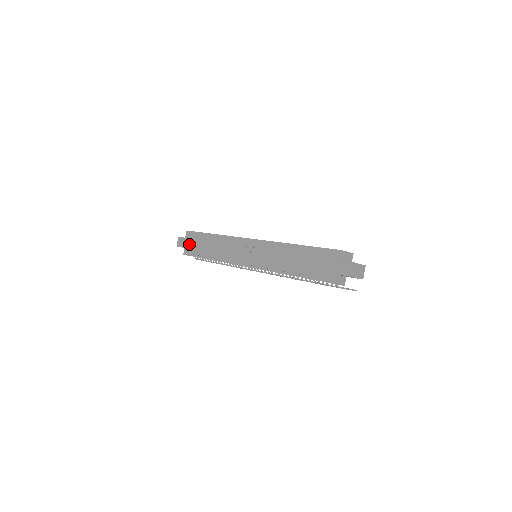
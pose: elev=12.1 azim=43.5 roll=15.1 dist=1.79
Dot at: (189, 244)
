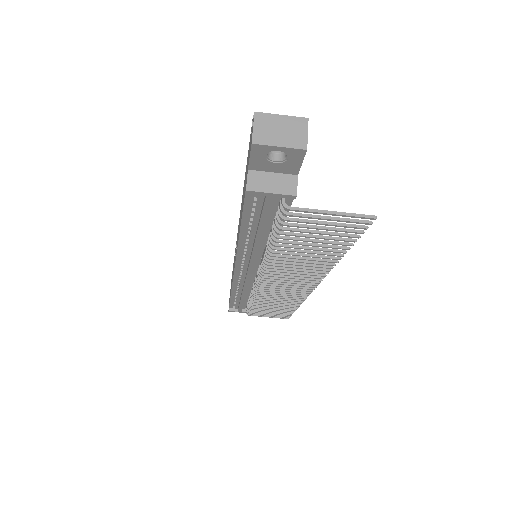
Dot at: occluded
